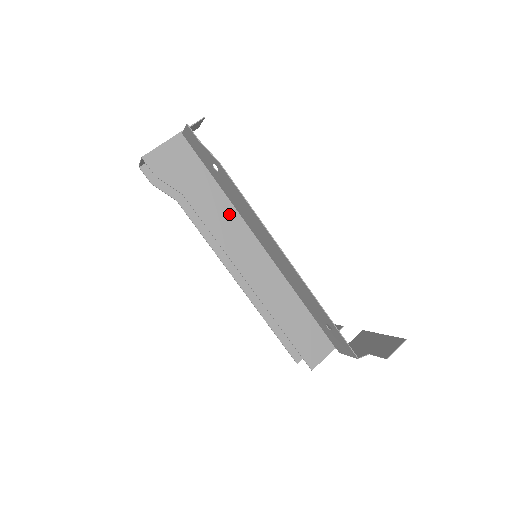
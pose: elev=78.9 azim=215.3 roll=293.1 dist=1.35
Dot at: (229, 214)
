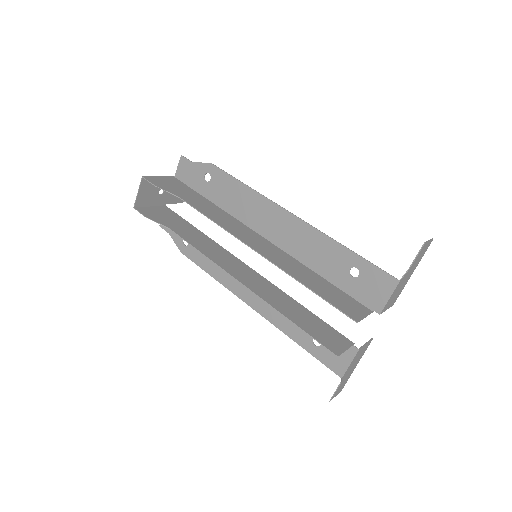
Dot at: (224, 215)
